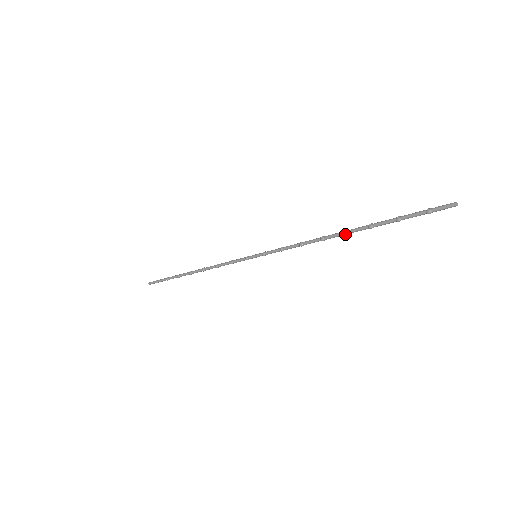
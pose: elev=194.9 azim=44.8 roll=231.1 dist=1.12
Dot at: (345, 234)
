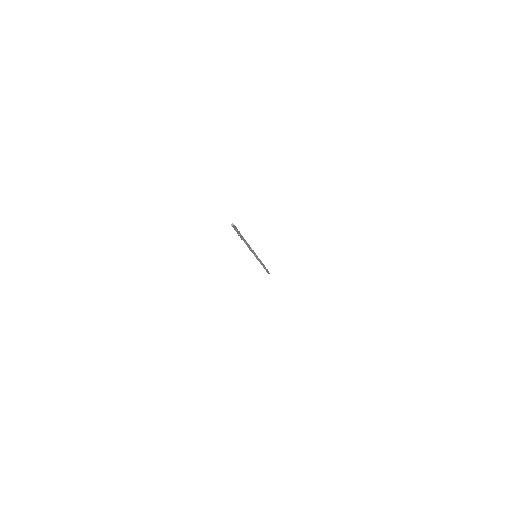
Dot at: occluded
